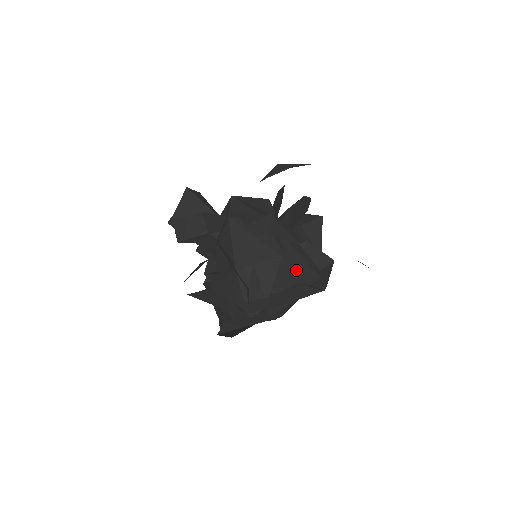
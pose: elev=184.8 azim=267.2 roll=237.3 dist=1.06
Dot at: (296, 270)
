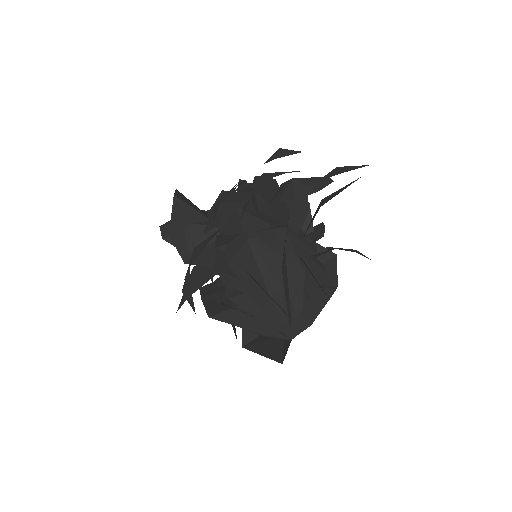
Dot at: (310, 274)
